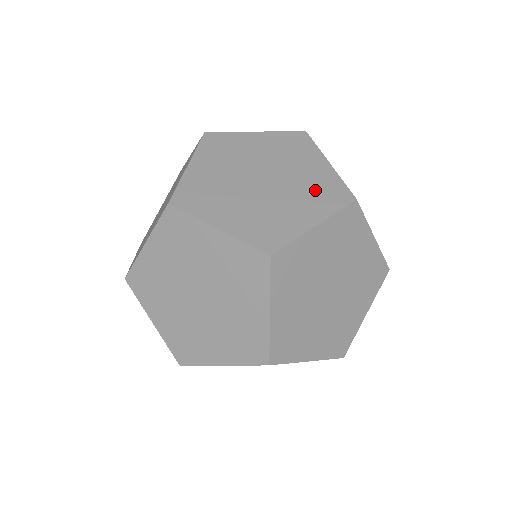
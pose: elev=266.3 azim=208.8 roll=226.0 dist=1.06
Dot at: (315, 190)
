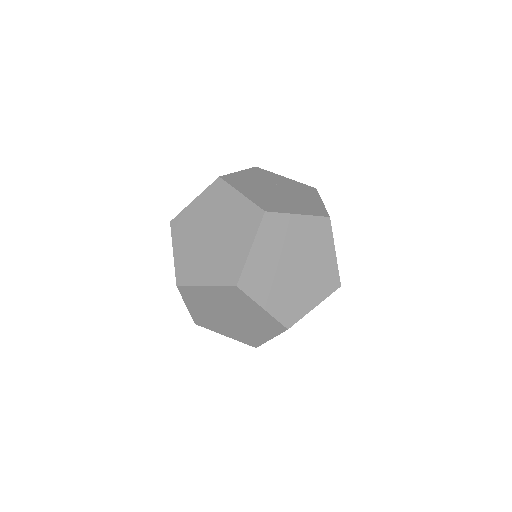
Dot at: (322, 278)
